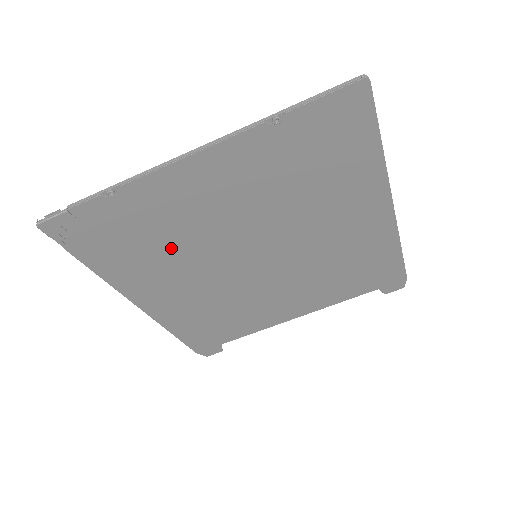
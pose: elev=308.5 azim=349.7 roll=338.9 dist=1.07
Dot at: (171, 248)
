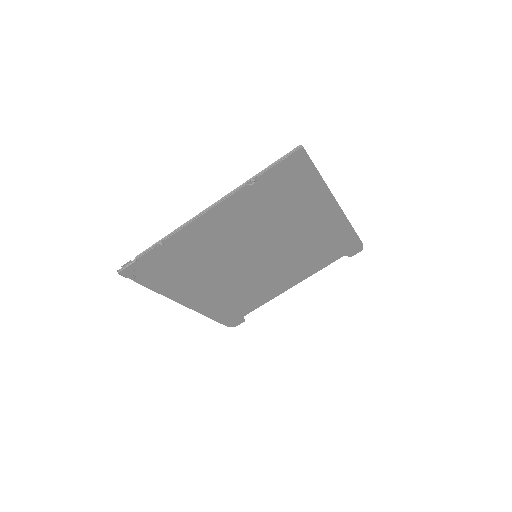
Dot at: (201, 265)
